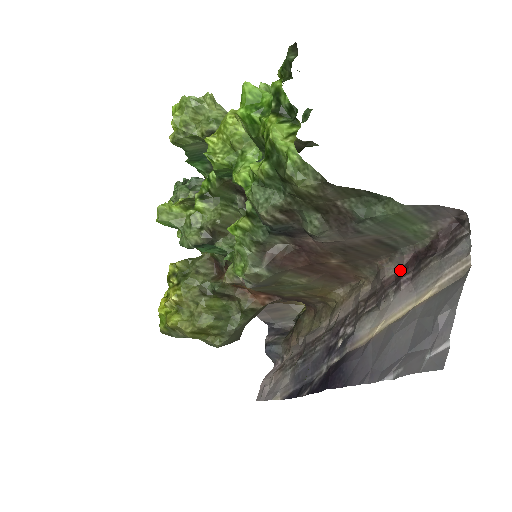
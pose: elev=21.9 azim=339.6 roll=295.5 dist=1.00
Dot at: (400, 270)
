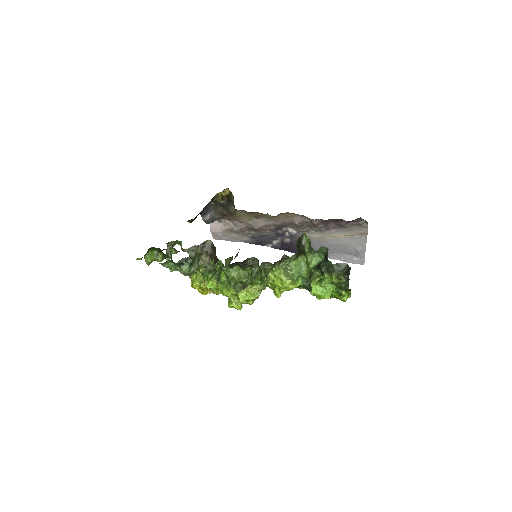
Dot at: (325, 221)
